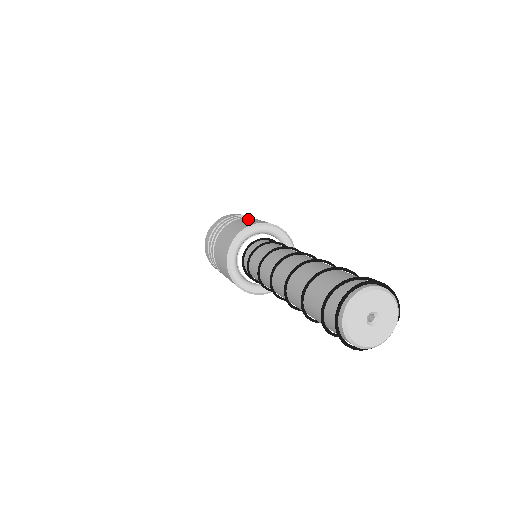
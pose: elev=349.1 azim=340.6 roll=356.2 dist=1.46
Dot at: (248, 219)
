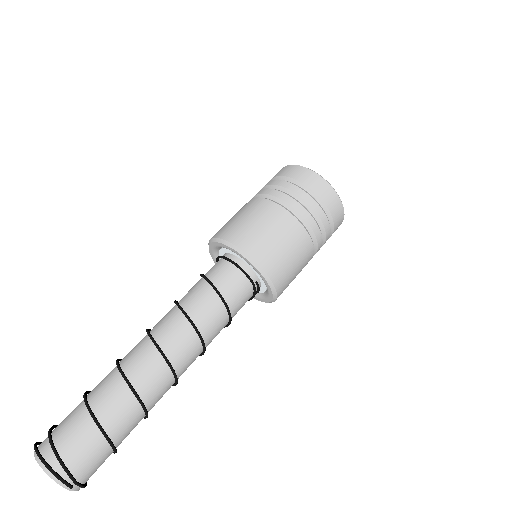
Dot at: (243, 210)
